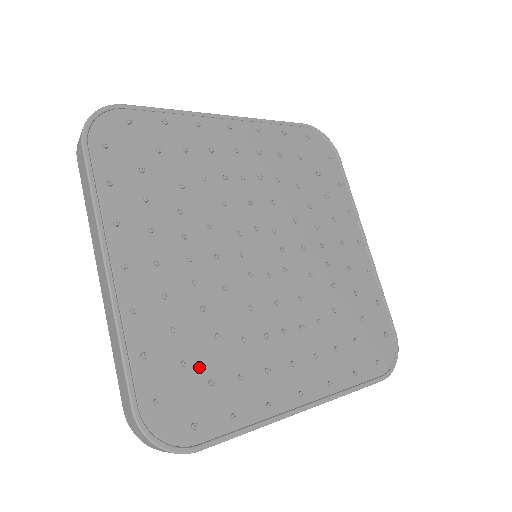
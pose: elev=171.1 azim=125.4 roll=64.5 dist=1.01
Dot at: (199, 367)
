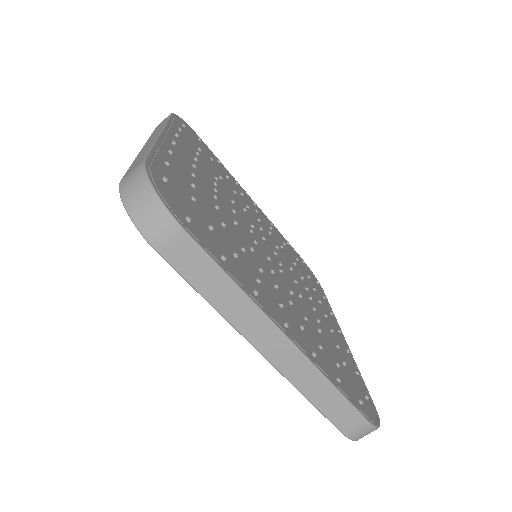
Dot at: (337, 360)
